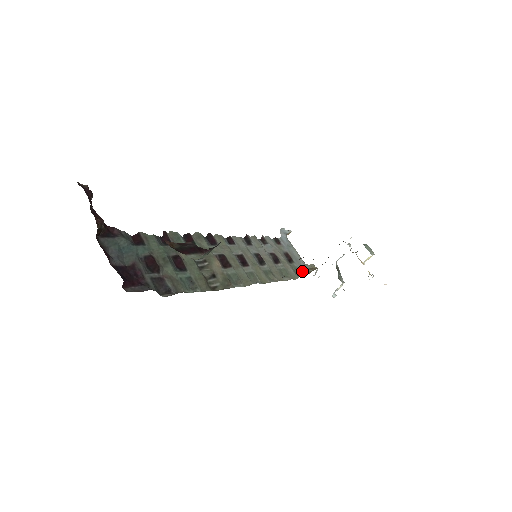
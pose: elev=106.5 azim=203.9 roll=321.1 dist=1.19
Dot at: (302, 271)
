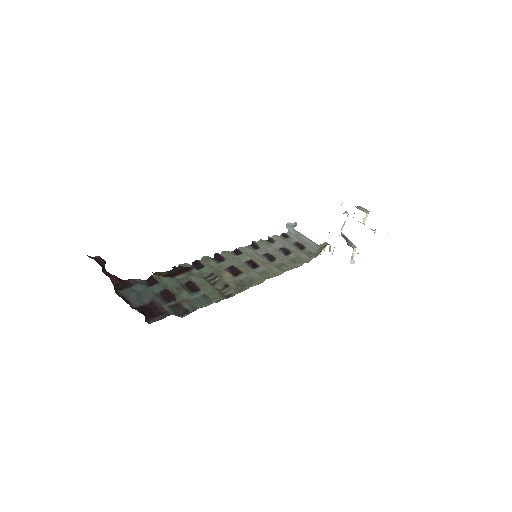
Dot at: (316, 252)
